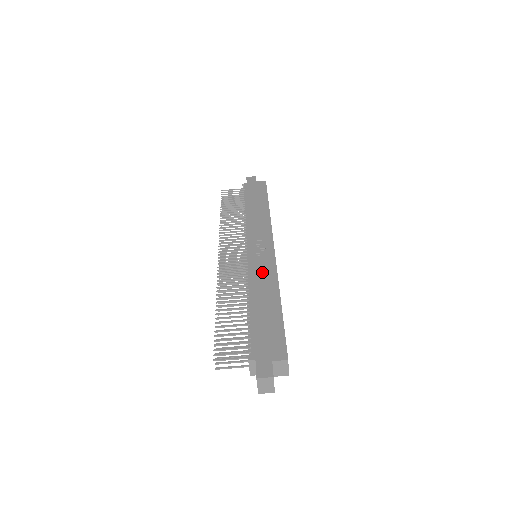
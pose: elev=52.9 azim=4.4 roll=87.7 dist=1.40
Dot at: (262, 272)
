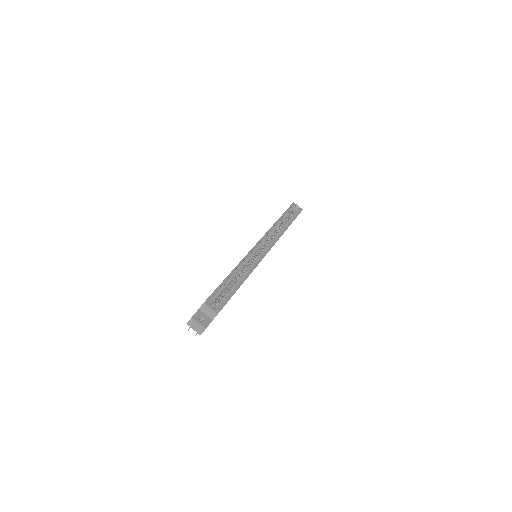
Dot at: occluded
